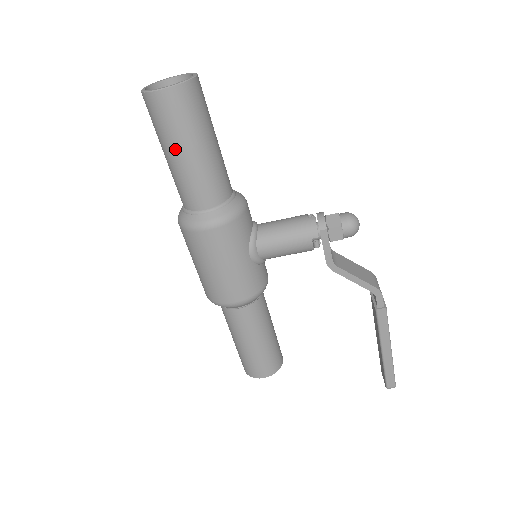
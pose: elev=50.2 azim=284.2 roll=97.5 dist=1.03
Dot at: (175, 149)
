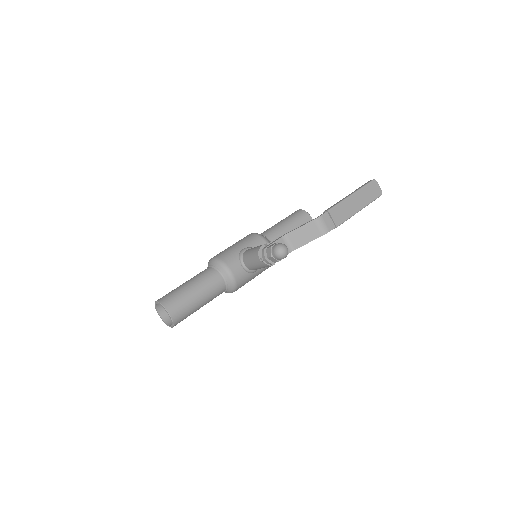
Dot at: occluded
